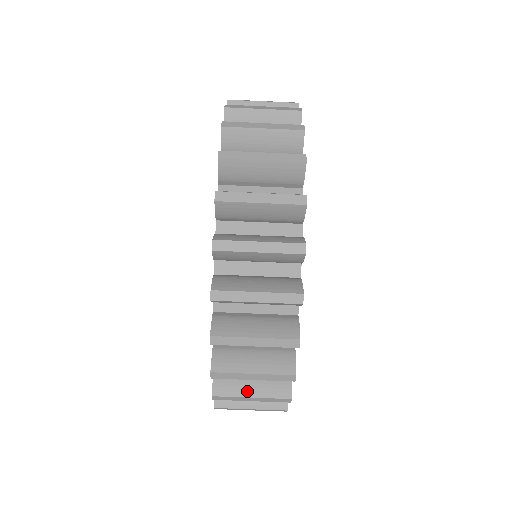
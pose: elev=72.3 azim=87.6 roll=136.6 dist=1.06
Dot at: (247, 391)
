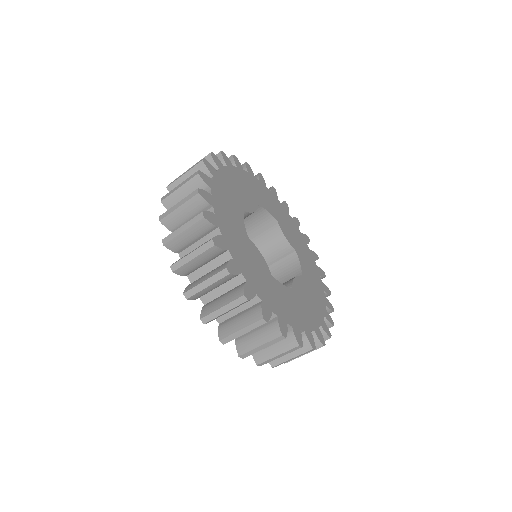
Dot at: occluded
